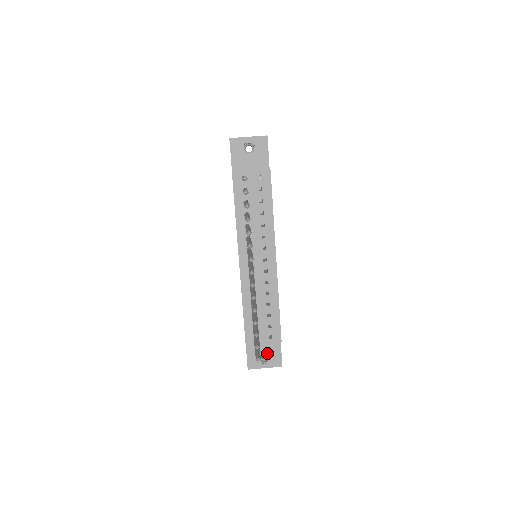
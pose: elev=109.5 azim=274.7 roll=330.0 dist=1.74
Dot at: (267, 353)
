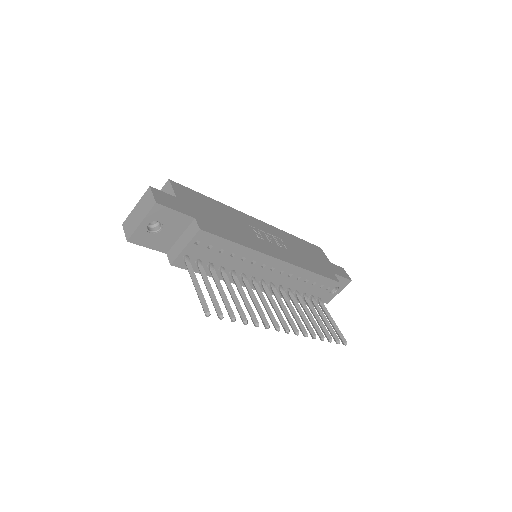
Dot at: occluded
